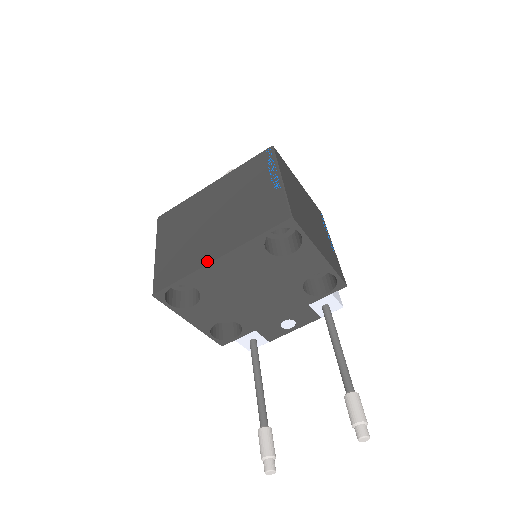
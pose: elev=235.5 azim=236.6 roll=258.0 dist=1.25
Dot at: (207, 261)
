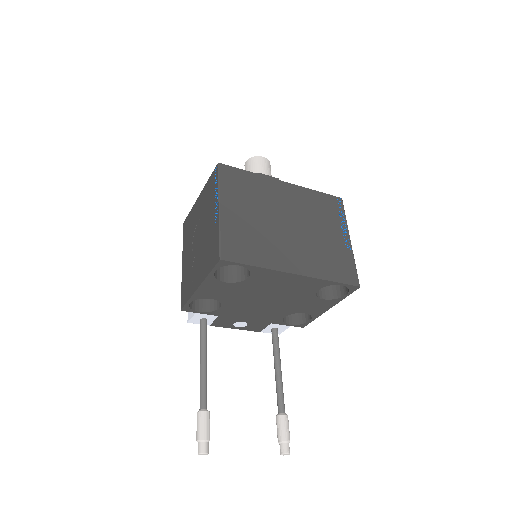
Dot at: (285, 269)
